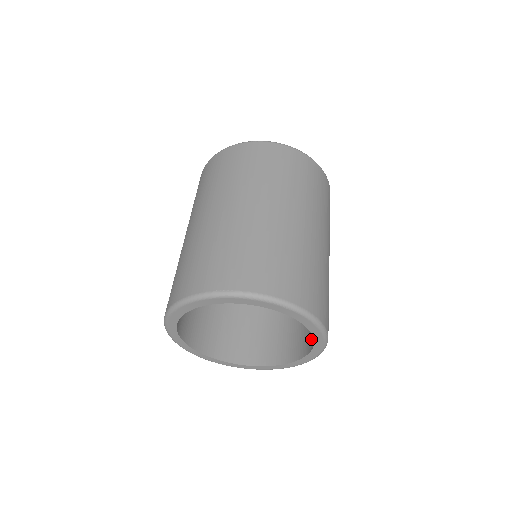
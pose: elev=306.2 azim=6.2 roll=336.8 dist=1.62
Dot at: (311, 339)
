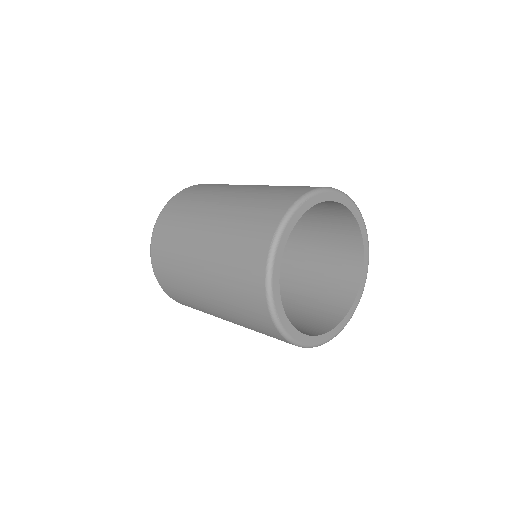
Dot at: (347, 221)
